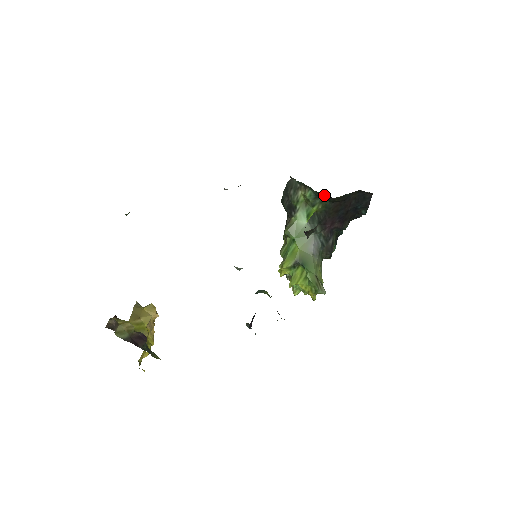
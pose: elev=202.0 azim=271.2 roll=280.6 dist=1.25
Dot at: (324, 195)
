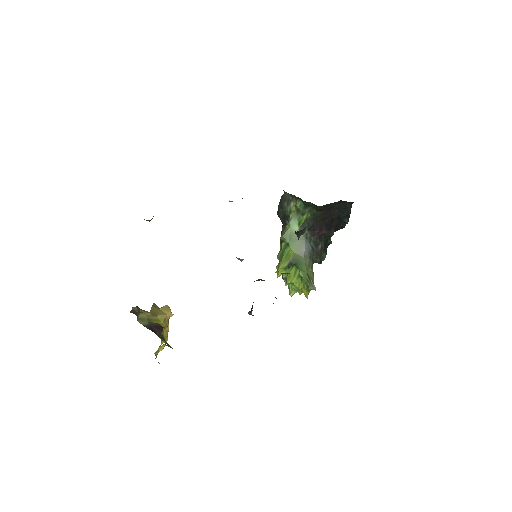
Dot at: (312, 205)
